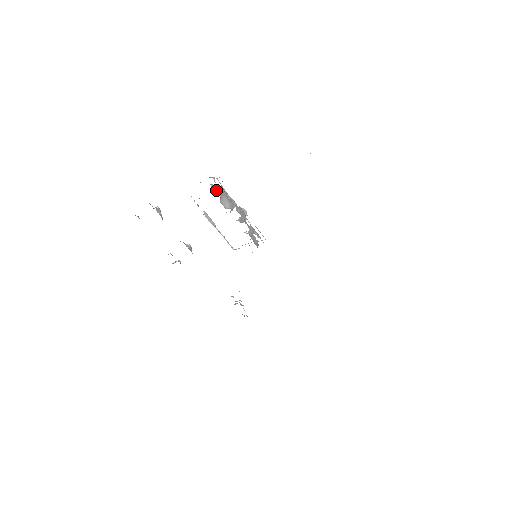
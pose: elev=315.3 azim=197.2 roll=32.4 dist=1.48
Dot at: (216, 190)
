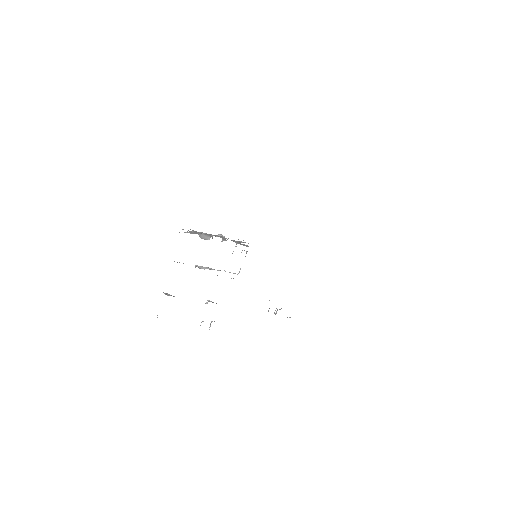
Dot at: (191, 233)
